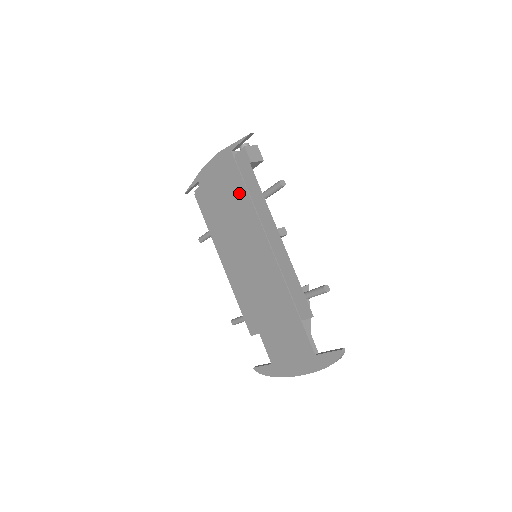
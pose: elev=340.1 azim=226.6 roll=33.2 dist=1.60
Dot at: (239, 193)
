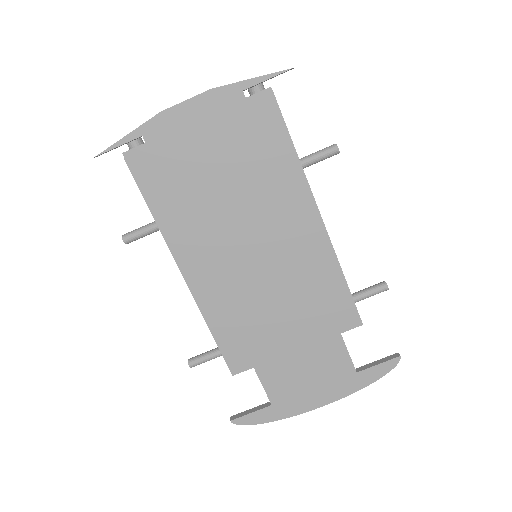
Dot at: (249, 160)
